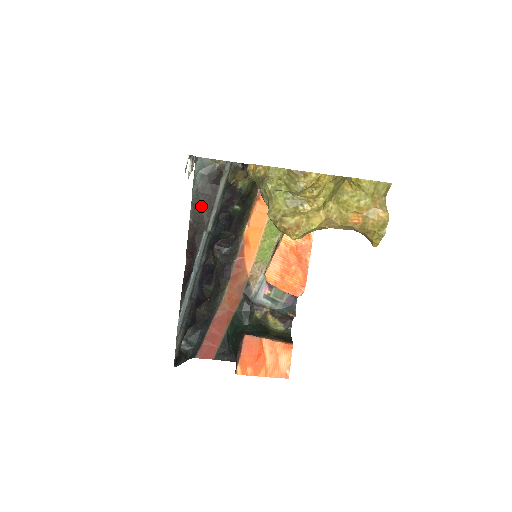
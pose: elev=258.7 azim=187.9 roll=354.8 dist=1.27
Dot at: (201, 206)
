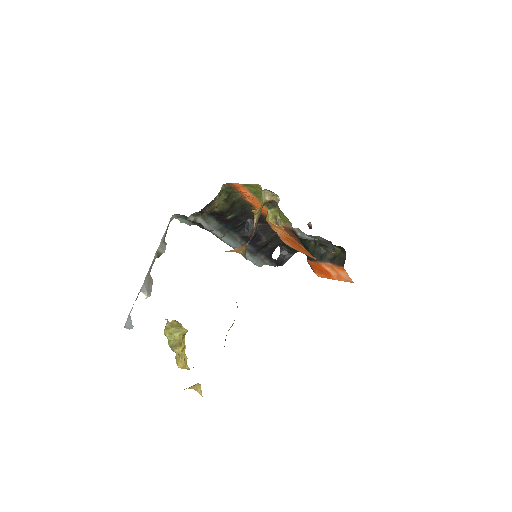
Dot at: occluded
